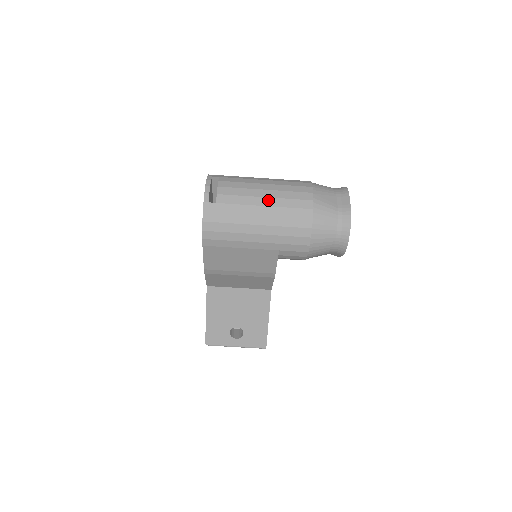
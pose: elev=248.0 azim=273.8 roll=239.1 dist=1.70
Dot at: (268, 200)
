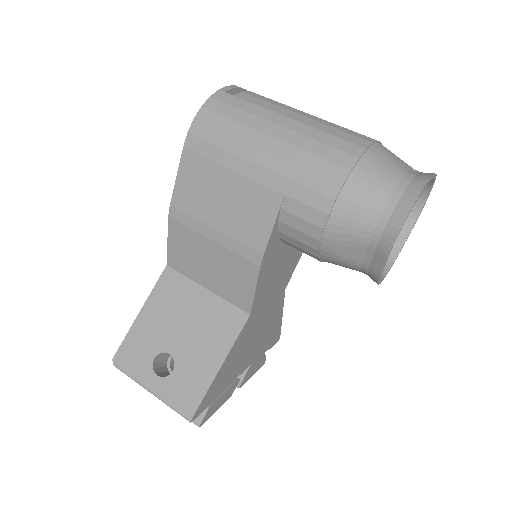
Dot at: (305, 118)
